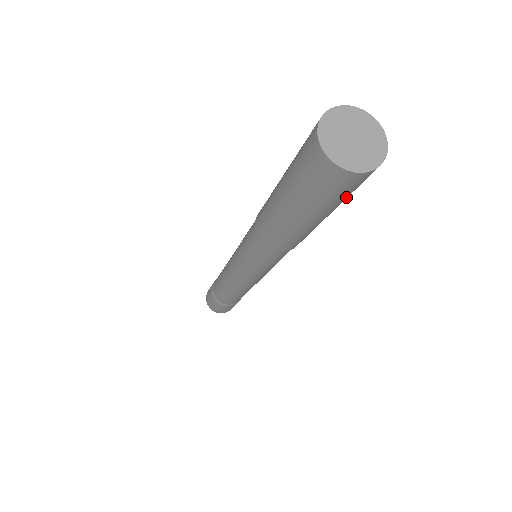
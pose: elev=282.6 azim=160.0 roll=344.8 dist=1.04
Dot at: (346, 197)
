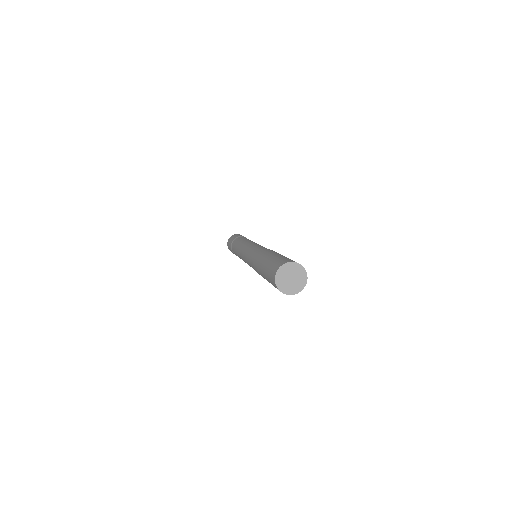
Dot at: occluded
